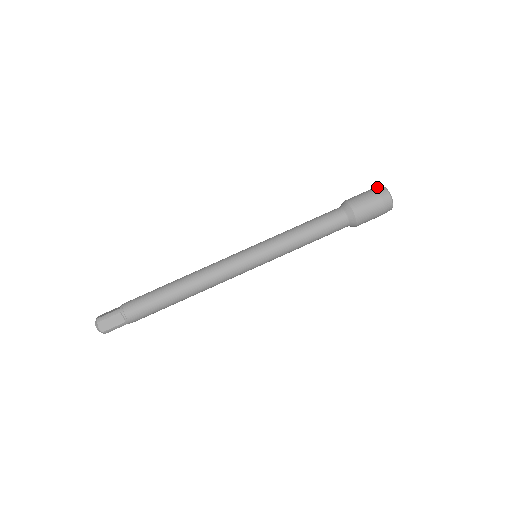
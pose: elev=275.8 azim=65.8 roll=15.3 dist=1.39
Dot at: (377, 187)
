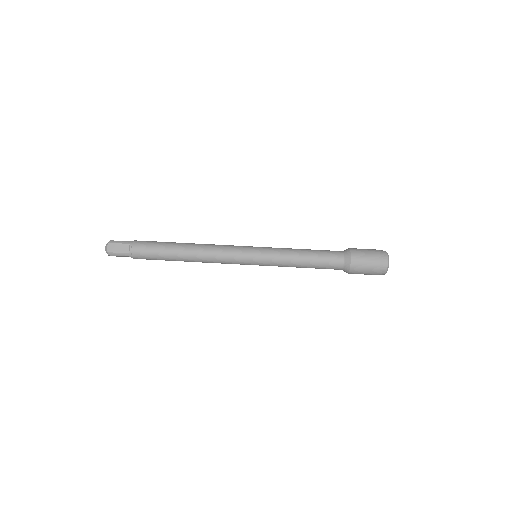
Dot at: (381, 250)
